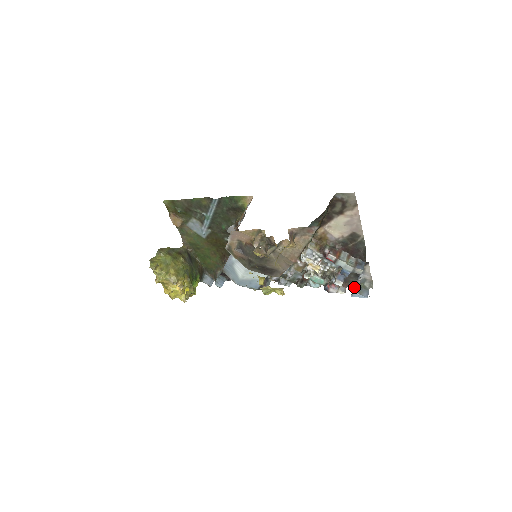
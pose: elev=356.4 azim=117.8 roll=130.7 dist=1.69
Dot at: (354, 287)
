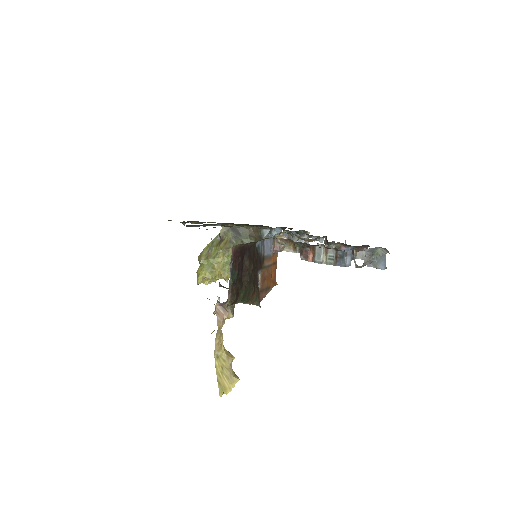
Dot at: occluded
